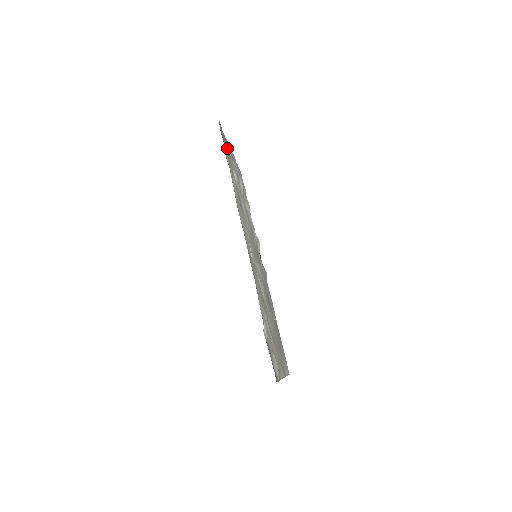
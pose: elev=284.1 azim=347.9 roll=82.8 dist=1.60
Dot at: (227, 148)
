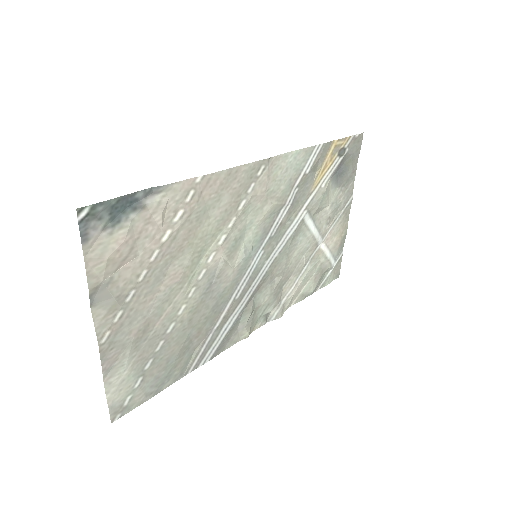
Dot at: (345, 178)
